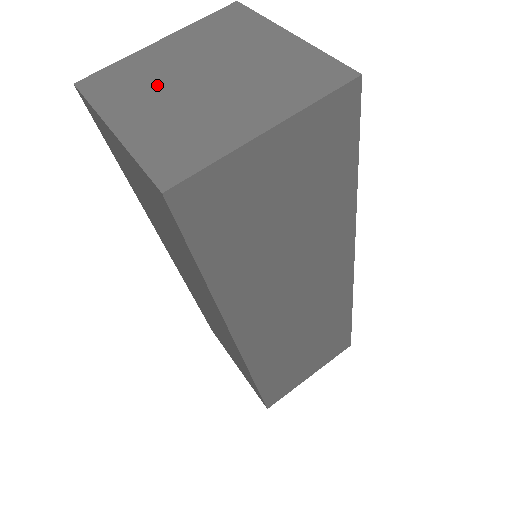
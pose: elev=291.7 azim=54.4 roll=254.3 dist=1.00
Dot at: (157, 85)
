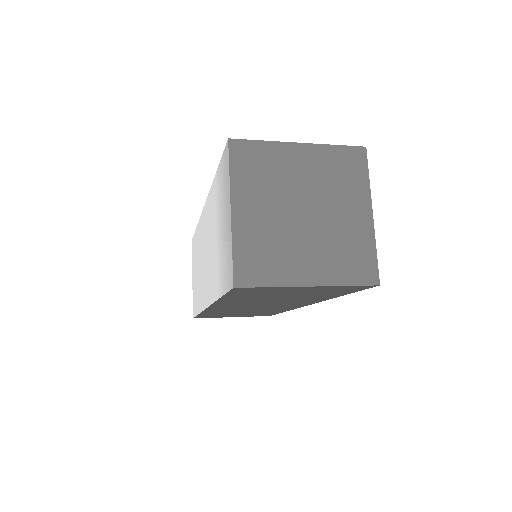
Dot at: (286, 240)
